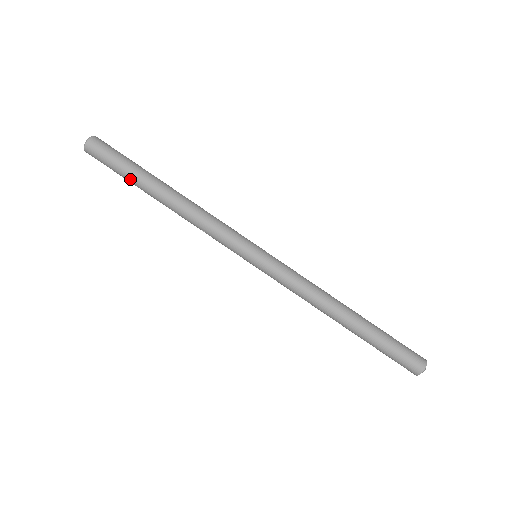
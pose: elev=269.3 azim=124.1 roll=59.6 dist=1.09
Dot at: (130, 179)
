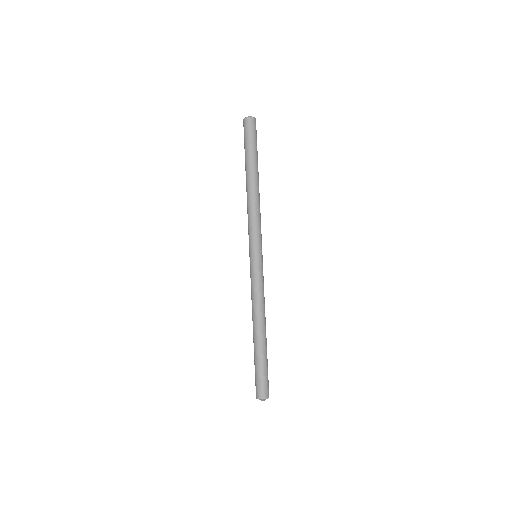
Dot at: (245, 156)
